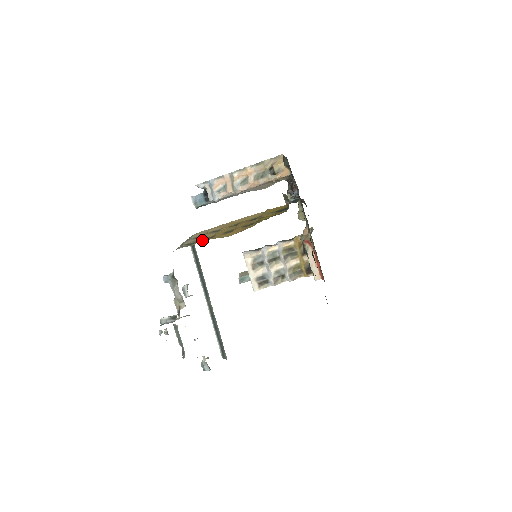
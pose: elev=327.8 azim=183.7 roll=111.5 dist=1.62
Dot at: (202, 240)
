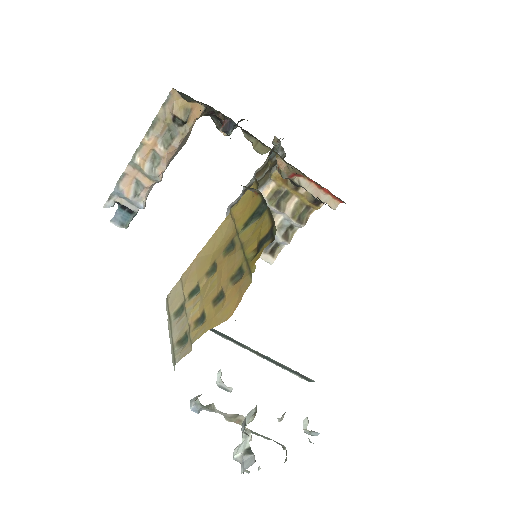
Dot at: (195, 333)
